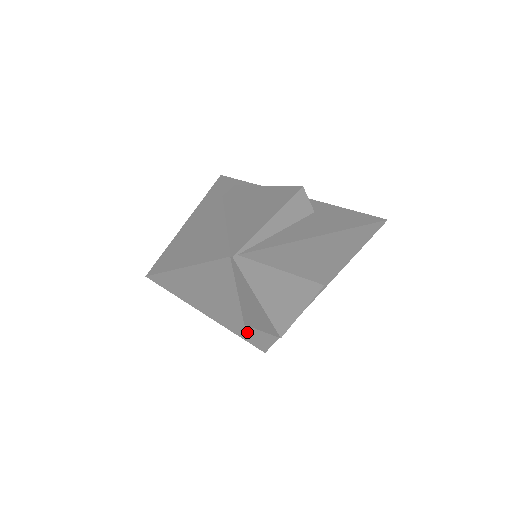
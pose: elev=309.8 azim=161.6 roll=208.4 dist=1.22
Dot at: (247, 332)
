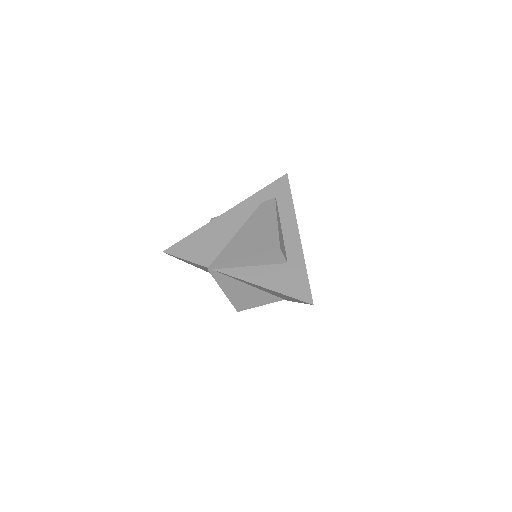
Dot at: occluded
